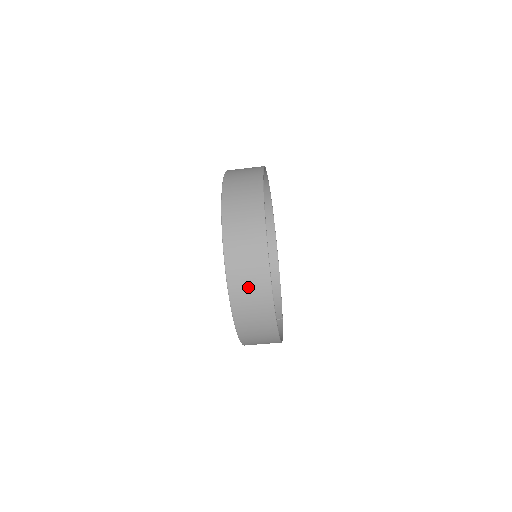
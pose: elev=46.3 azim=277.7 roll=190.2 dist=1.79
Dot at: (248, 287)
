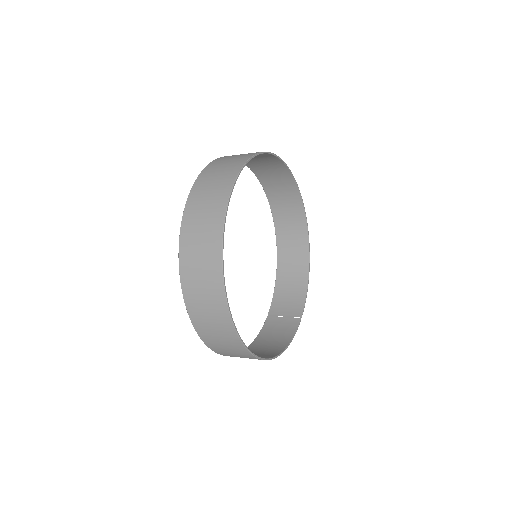
Dot at: (207, 315)
